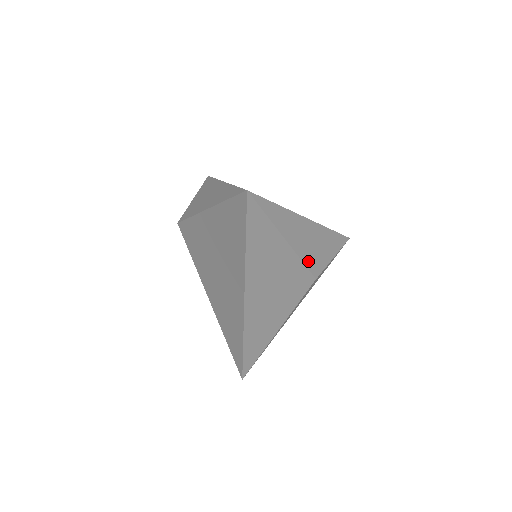
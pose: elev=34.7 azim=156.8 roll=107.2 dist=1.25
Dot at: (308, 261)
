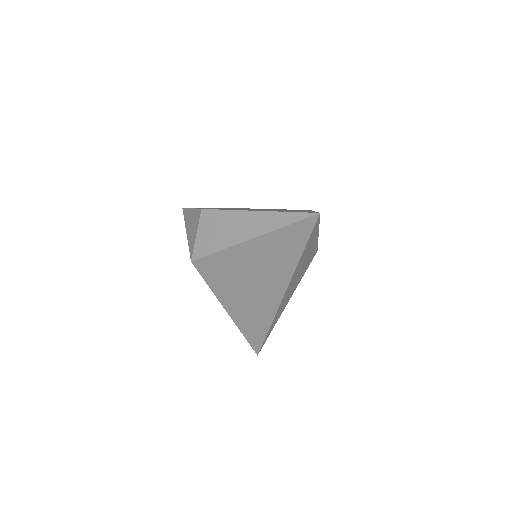
Dot at: occluded
